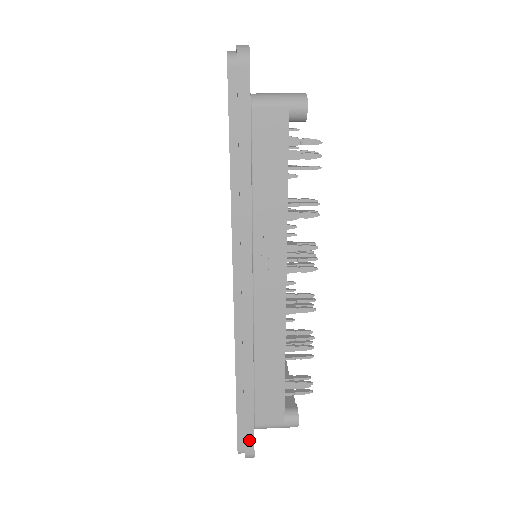
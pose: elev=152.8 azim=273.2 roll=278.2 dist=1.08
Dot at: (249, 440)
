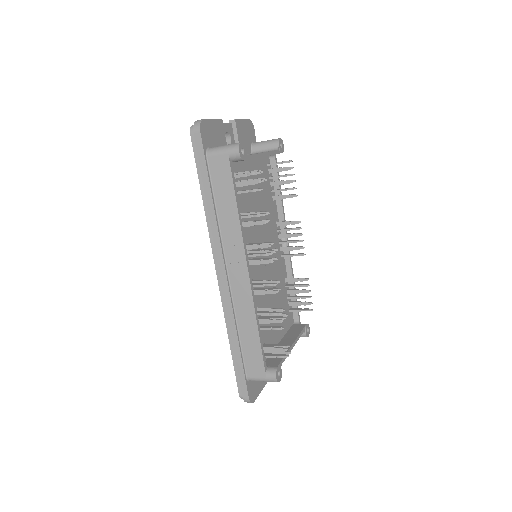
Dot at: (244, 387)
